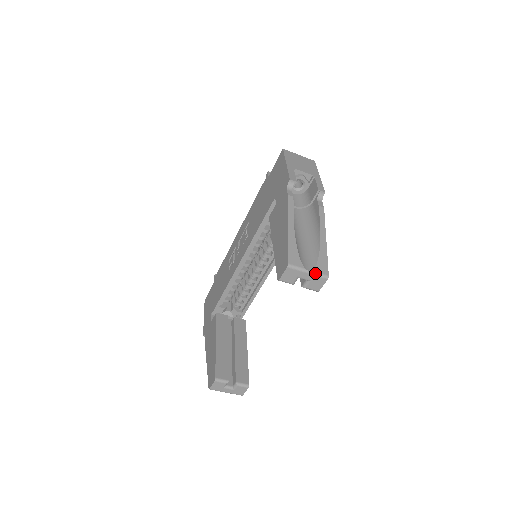
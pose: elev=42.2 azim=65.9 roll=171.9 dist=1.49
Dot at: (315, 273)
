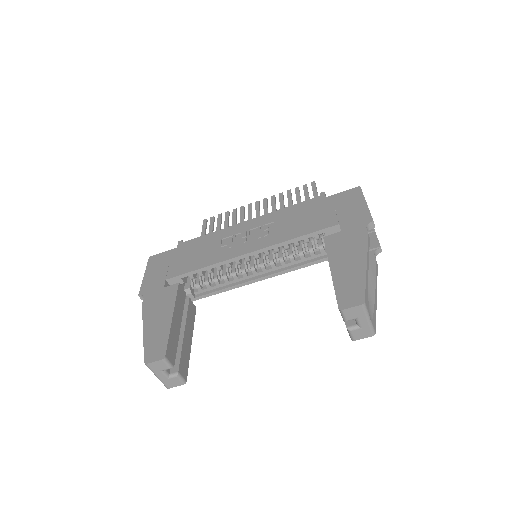
Dot at: (371, 324)
